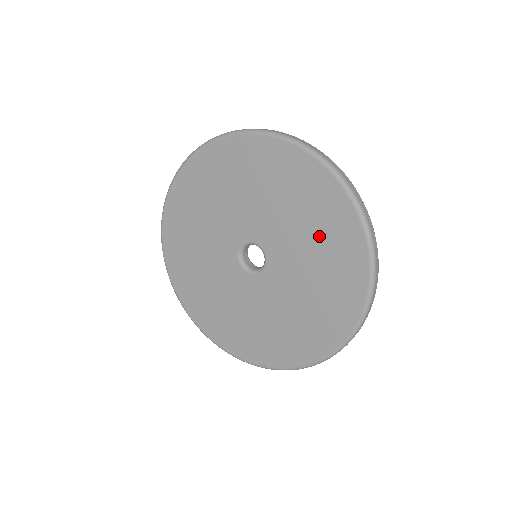
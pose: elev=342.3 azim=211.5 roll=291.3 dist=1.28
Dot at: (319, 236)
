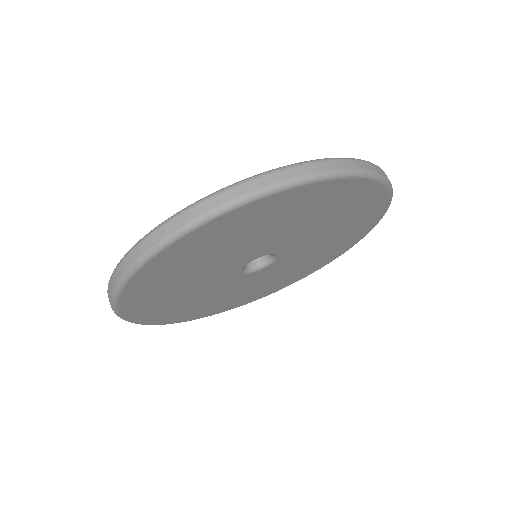
Dot at: (278, 221)
